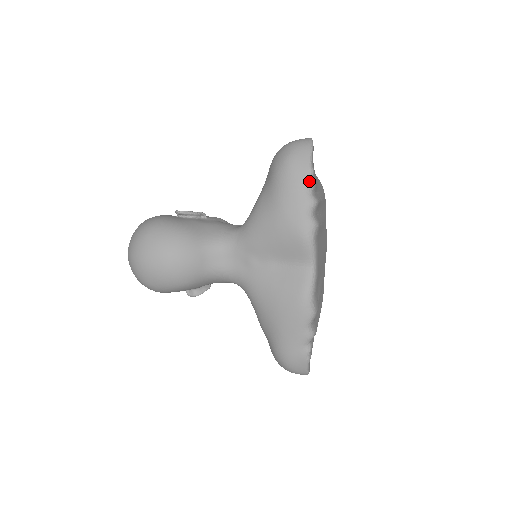
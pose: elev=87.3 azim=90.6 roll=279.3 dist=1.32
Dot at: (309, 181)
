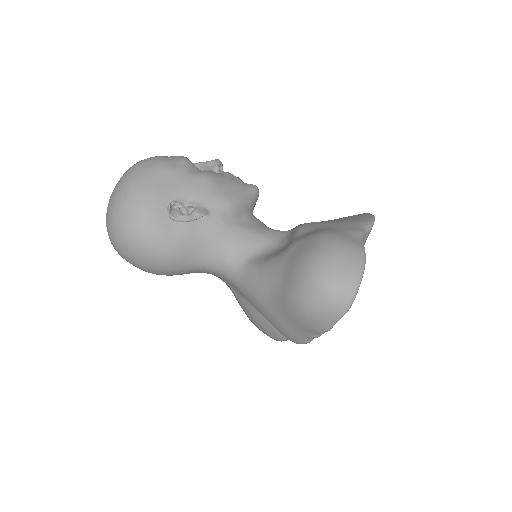
Dot at: occluded
